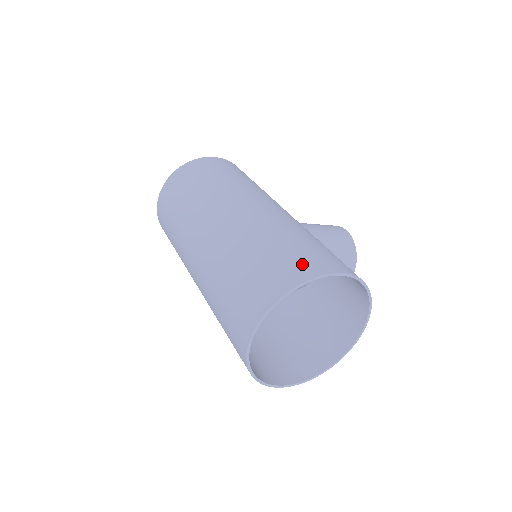
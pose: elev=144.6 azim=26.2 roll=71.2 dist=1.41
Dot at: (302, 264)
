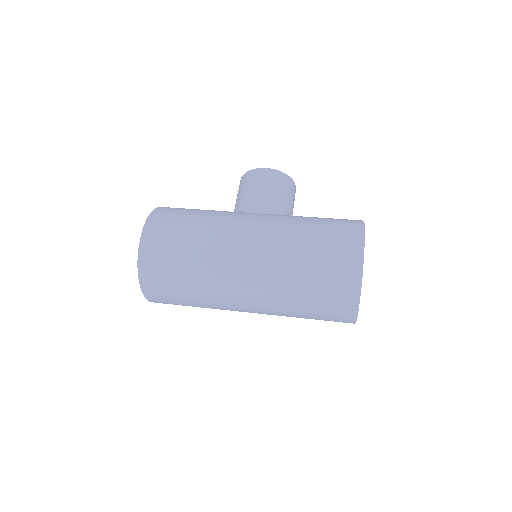
Dot at: (345, 266)
